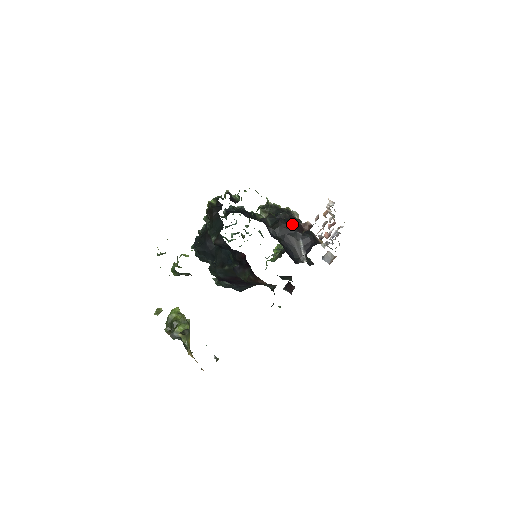
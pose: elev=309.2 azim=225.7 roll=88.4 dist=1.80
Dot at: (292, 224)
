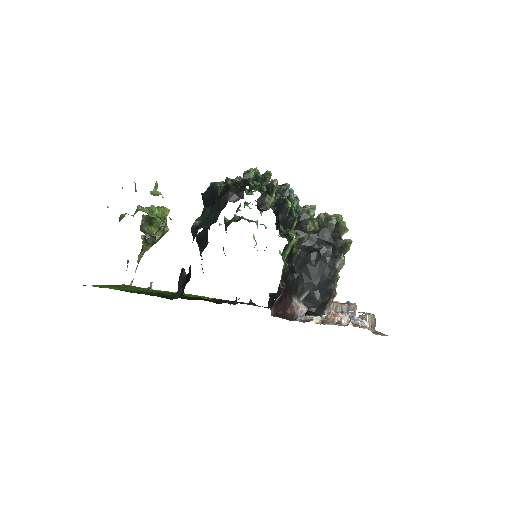
Dot at: (320, 269)
